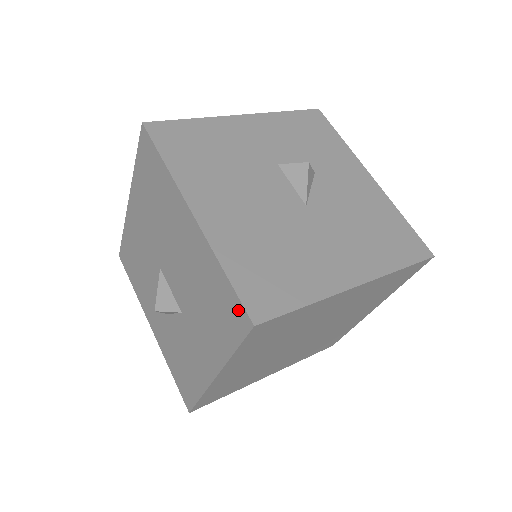
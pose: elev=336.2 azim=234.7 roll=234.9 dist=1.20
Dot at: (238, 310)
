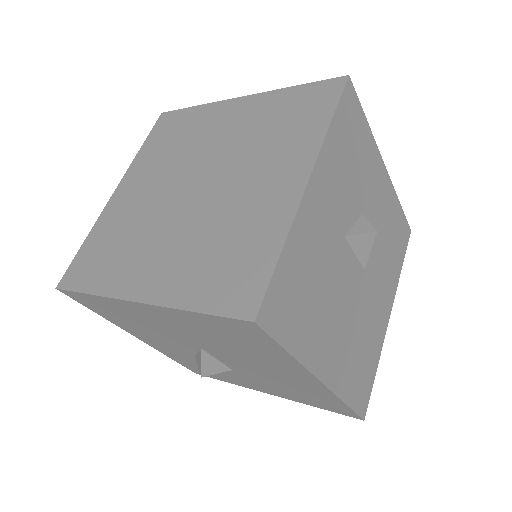
Dot at: (348, 413)
